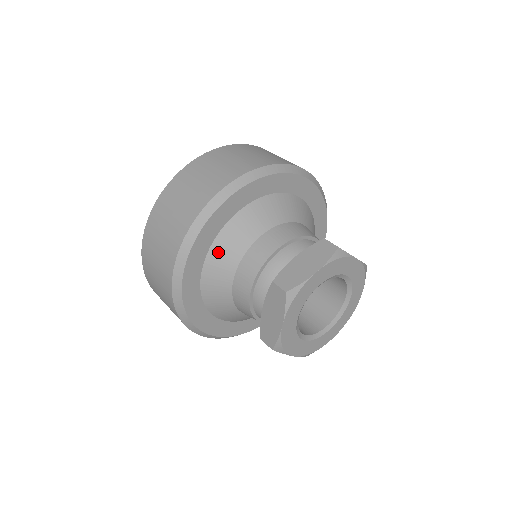
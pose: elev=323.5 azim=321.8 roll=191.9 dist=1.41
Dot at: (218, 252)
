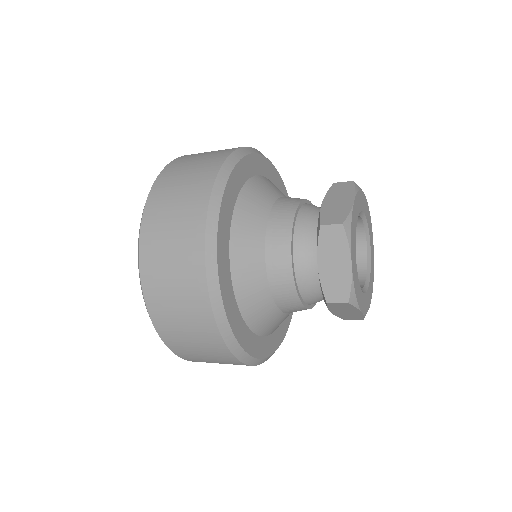
Dot at: (261, 182)
